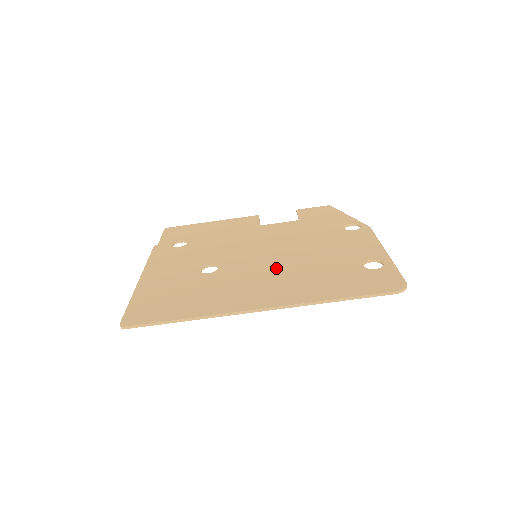
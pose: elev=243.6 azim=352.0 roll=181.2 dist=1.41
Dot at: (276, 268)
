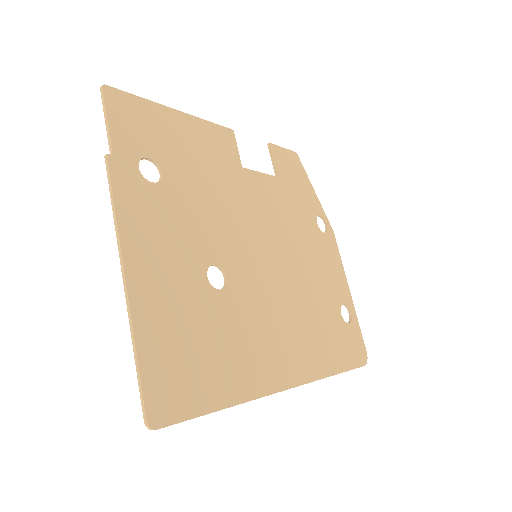
Dot at: (283, 299)
